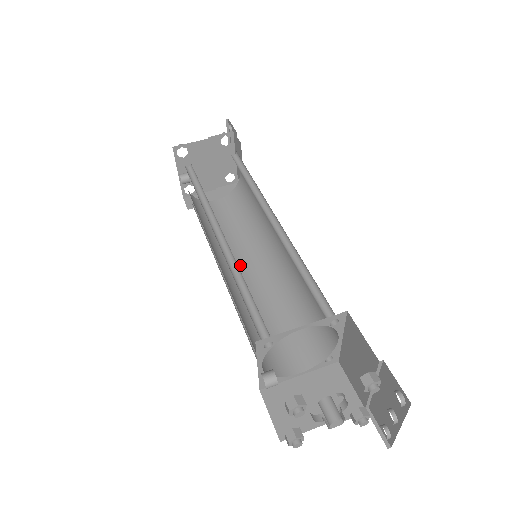
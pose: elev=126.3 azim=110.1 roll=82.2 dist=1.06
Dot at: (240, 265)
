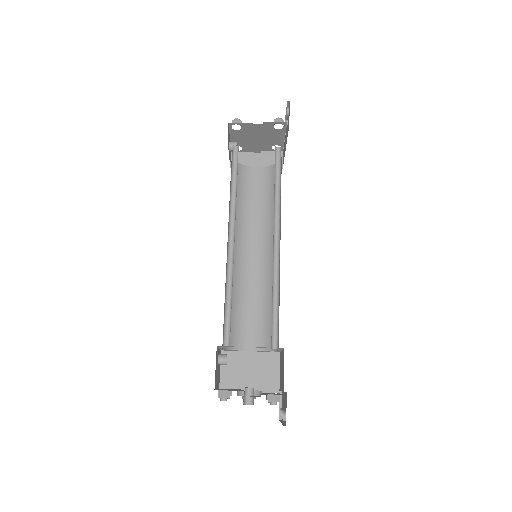
Dot at: (248, 245)
